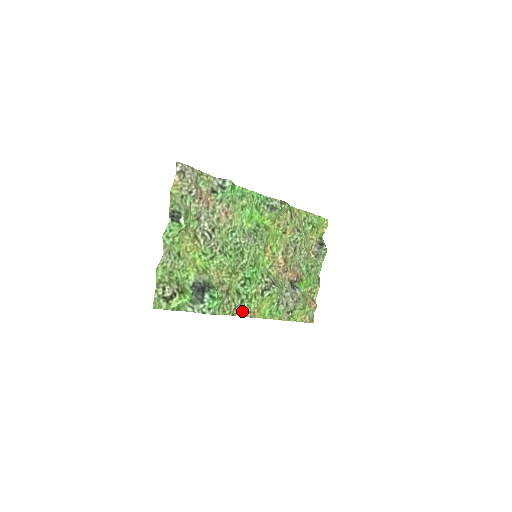
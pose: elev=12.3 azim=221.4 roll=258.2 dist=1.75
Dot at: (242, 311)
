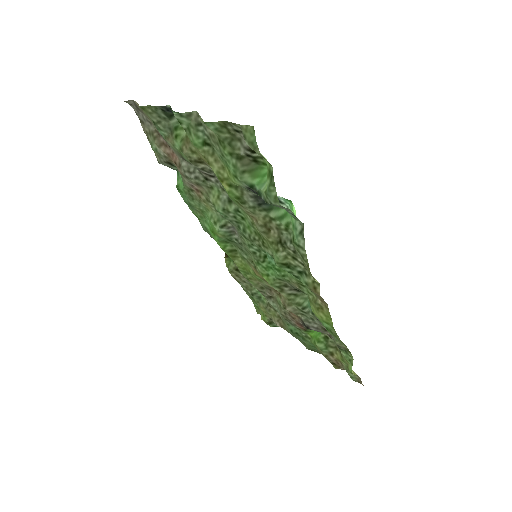
Dot at: (312, 287)
